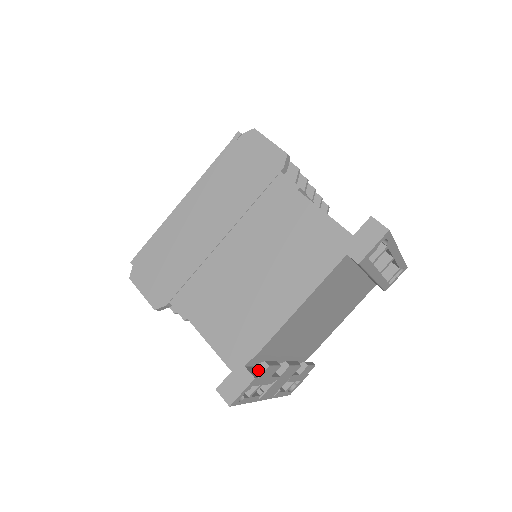
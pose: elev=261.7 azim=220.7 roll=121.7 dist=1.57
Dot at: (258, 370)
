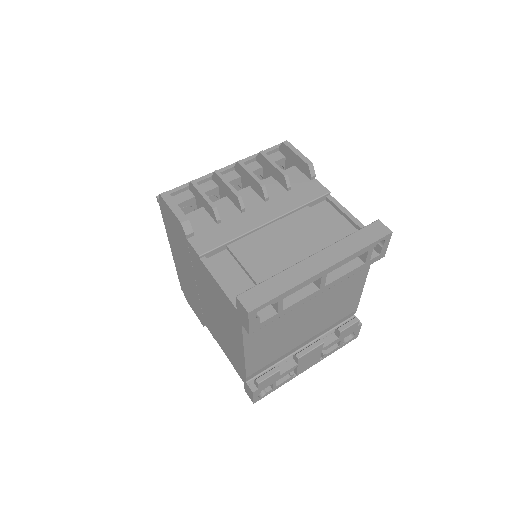
Dot at: (255, 384)
